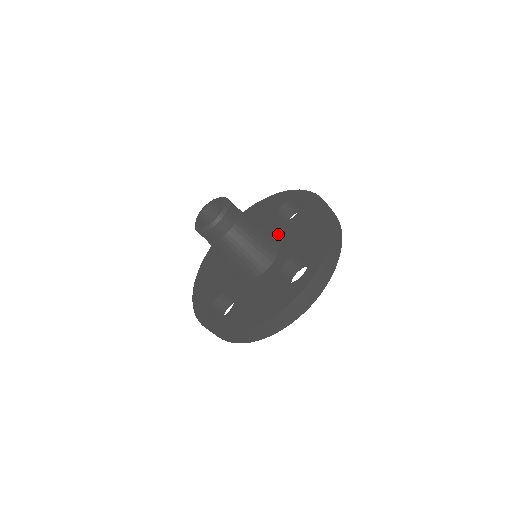
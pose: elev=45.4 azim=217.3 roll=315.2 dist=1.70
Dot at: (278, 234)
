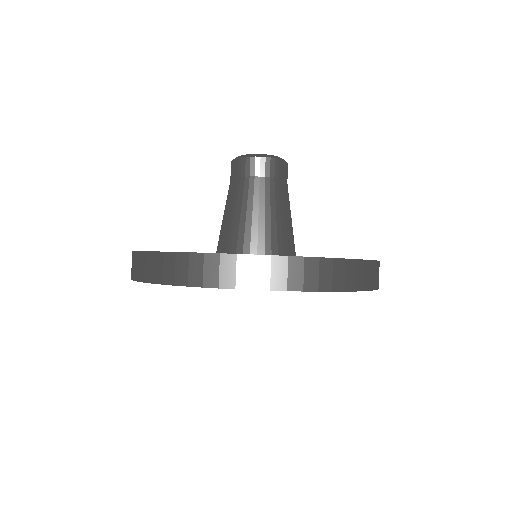
Dot at: occluded
